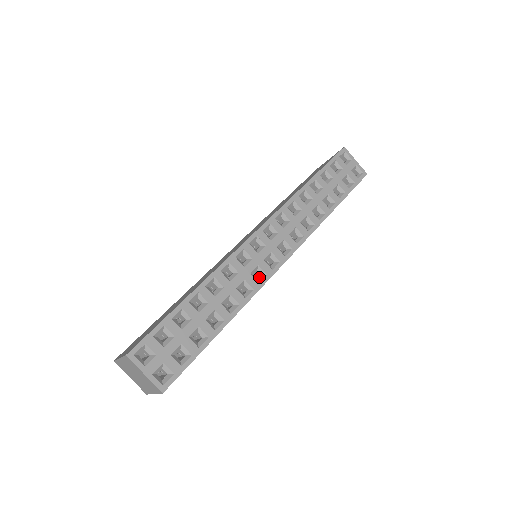
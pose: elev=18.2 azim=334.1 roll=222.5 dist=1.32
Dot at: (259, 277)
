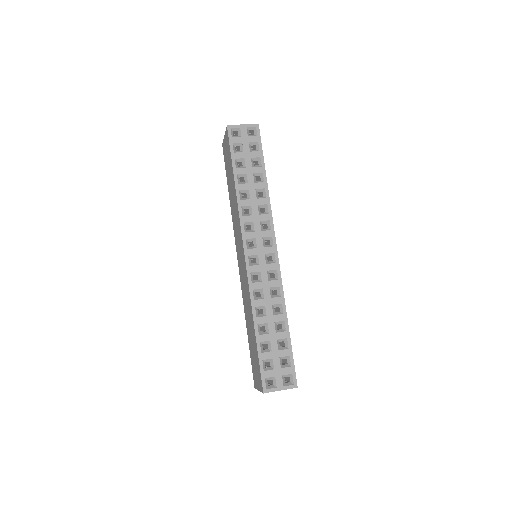
Dot at: (274, 275)
